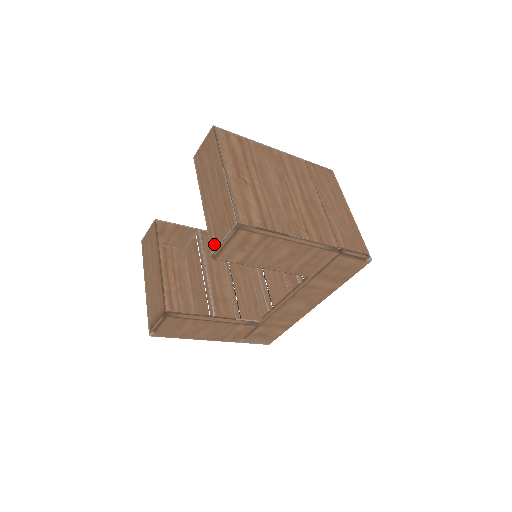
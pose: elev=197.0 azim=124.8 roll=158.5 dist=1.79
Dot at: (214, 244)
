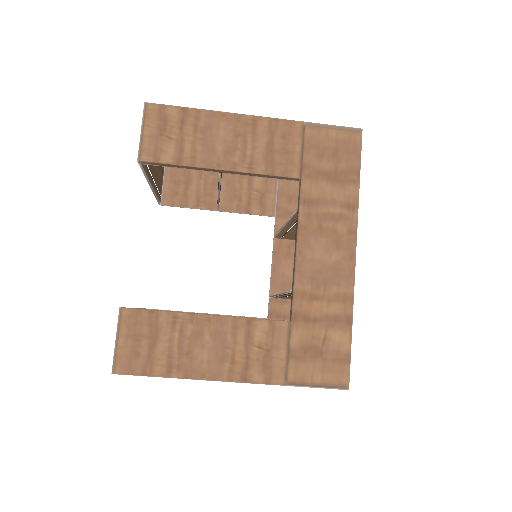
Dot at: occluded
